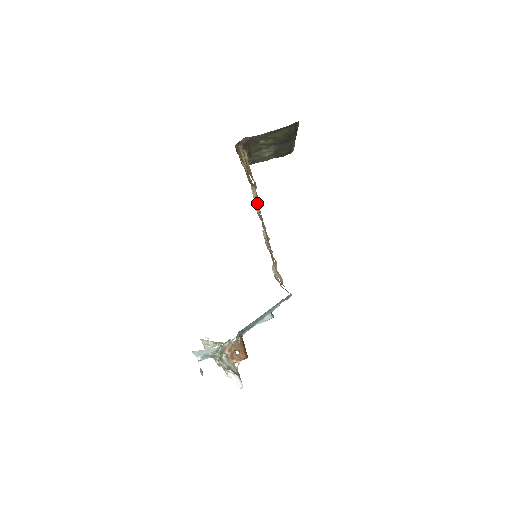
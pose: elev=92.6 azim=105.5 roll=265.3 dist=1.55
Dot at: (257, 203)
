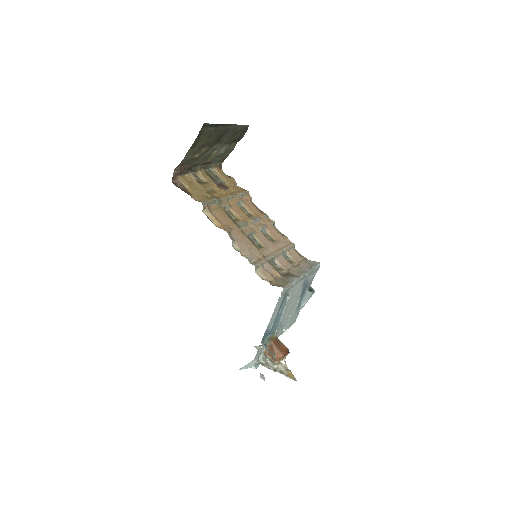
Dot at: (216, 221)
